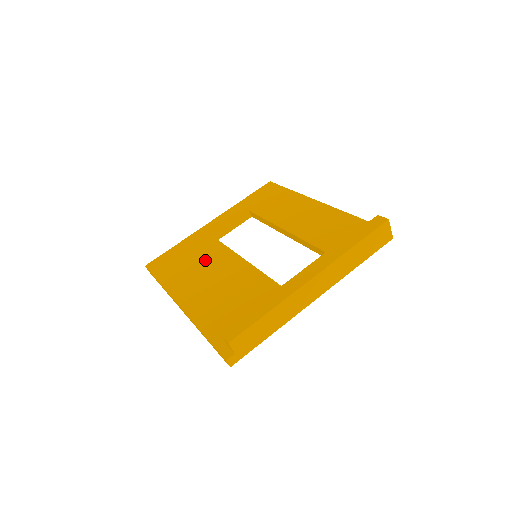
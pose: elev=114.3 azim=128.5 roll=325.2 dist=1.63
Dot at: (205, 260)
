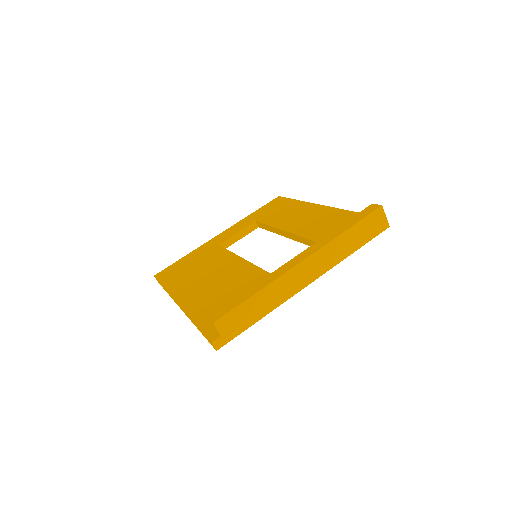
Dot at: (208, 264)
